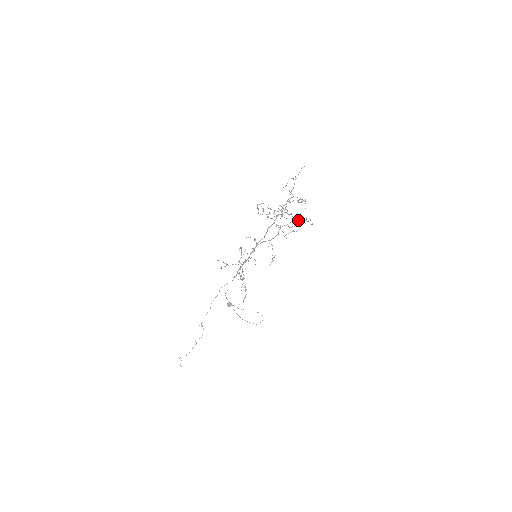
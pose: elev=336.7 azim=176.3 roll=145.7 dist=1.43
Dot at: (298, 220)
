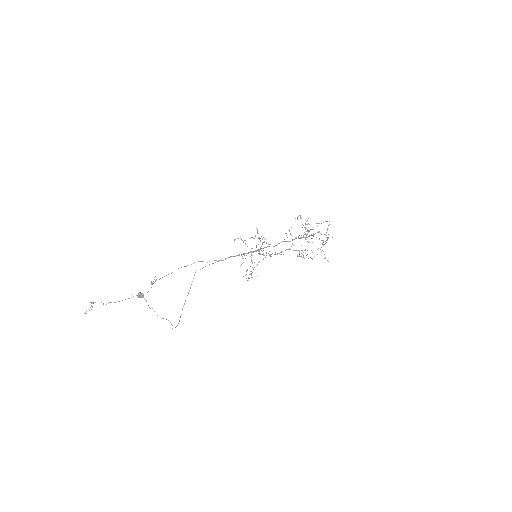
Dot at: occluded
